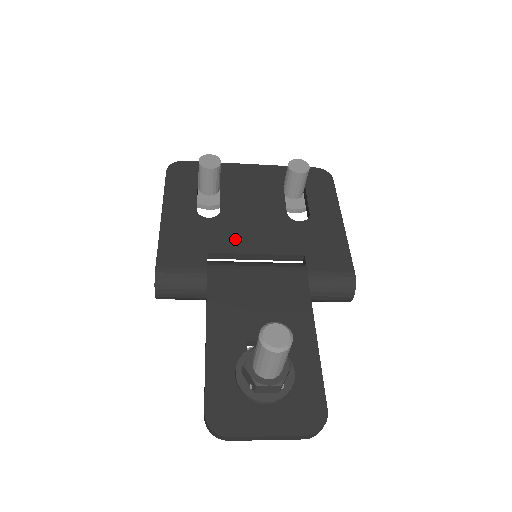
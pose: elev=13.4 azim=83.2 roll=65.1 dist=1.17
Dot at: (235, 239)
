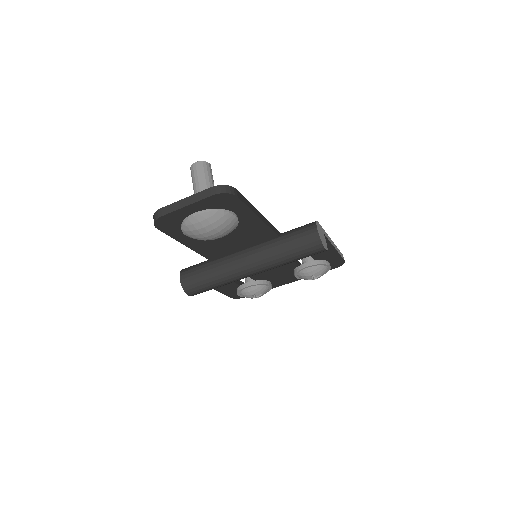
Dot at: occluded
